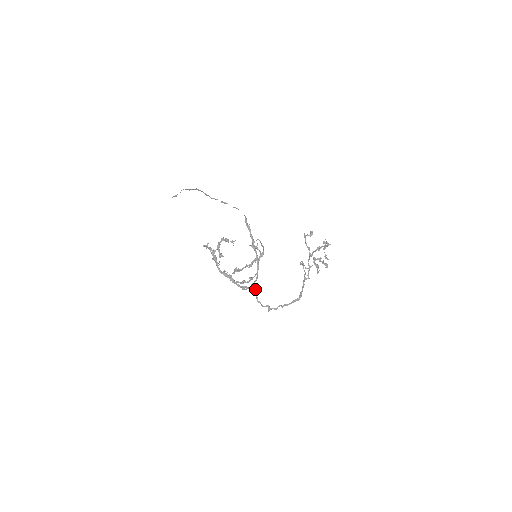
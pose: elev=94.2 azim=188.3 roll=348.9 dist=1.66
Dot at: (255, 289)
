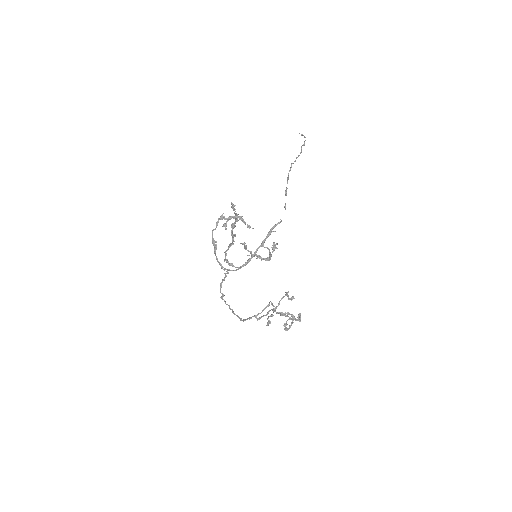
Dot at: (226, 275)
